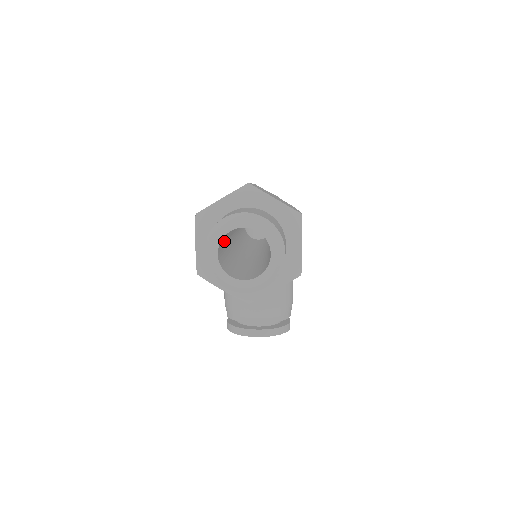
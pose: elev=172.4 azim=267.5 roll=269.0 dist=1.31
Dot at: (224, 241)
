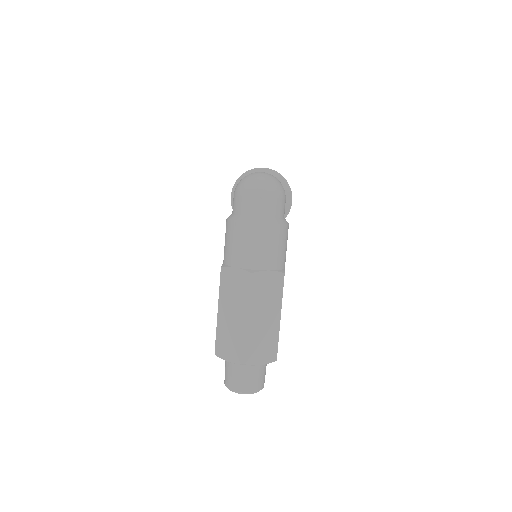
Dot at: occluded
